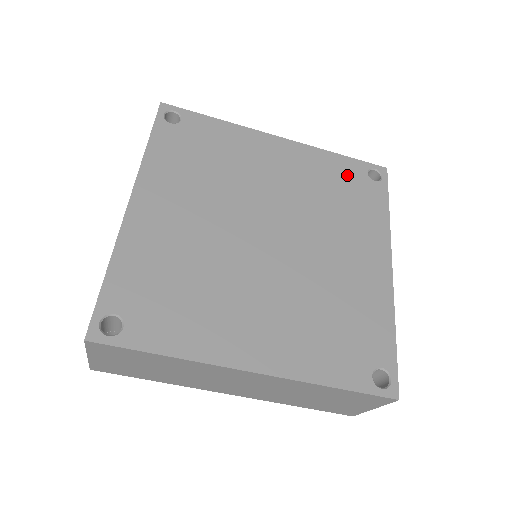
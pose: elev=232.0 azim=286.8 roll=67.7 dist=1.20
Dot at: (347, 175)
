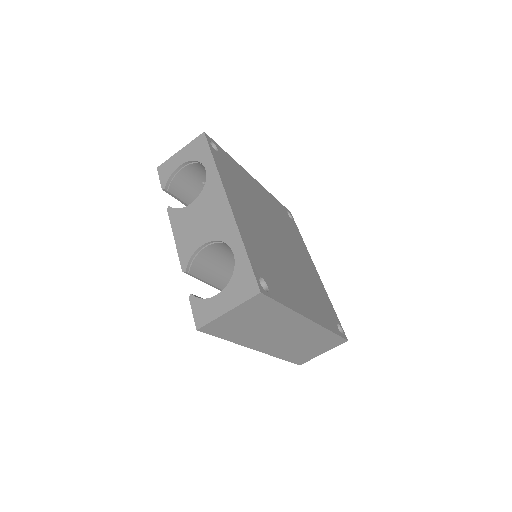
Dot at: (283, 212)
